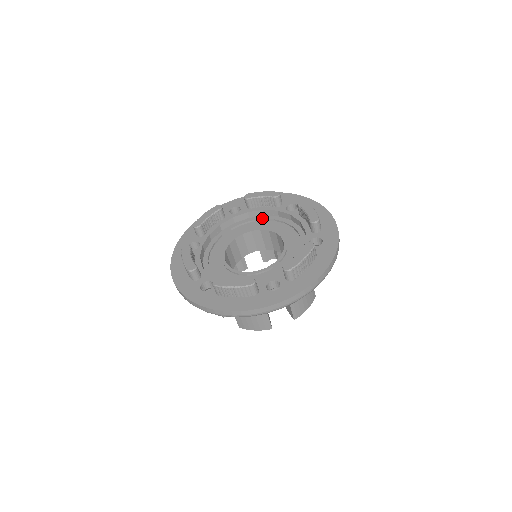
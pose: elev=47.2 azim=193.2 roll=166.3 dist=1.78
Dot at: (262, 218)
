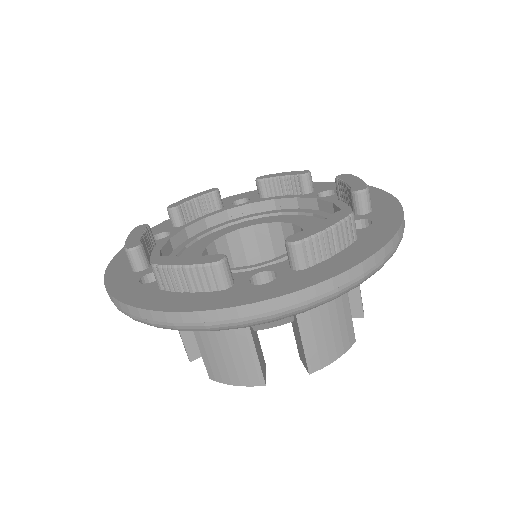
Dot at: (209, 230)
